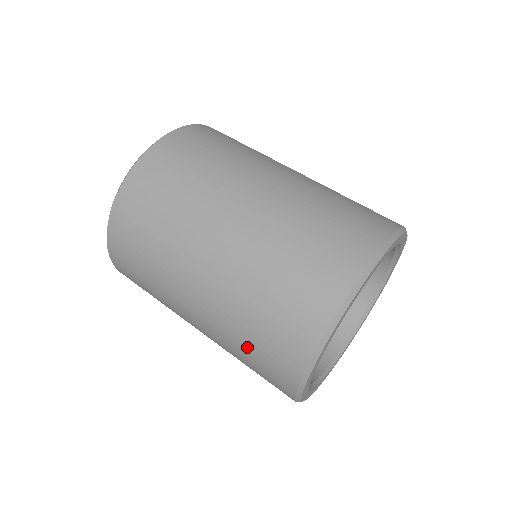
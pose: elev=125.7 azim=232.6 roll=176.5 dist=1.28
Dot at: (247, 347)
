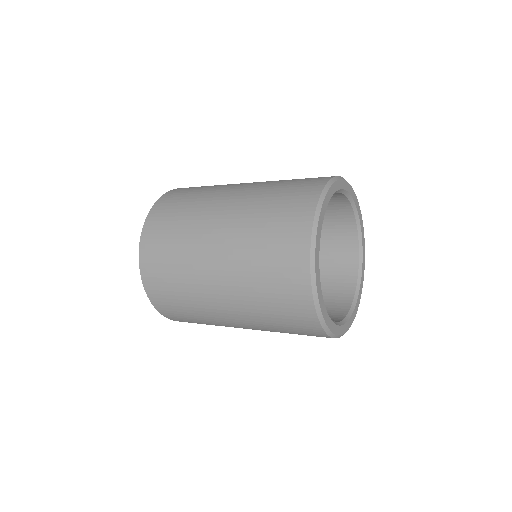
Dot at: (268, 215)
